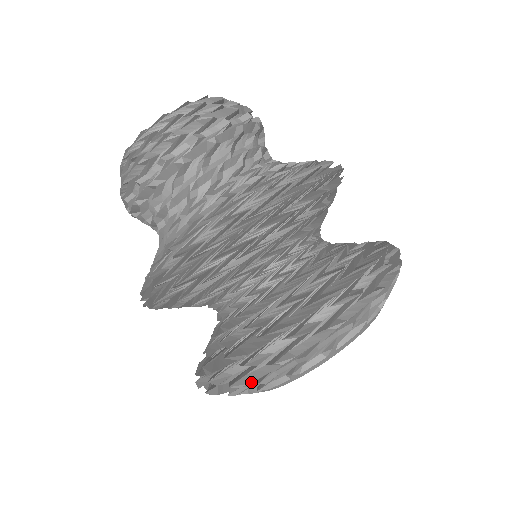
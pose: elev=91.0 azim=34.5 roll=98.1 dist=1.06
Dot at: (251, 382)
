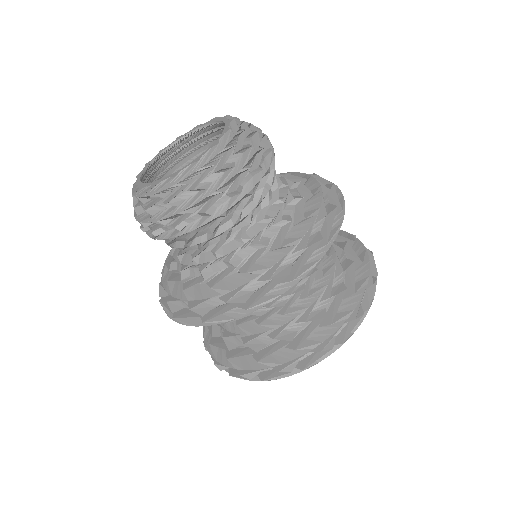
Dot at: occluded
